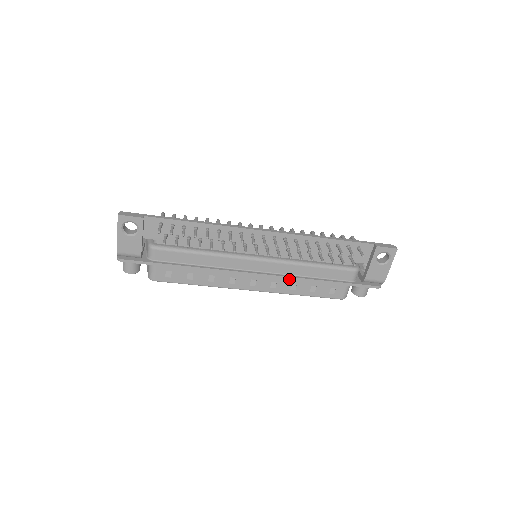
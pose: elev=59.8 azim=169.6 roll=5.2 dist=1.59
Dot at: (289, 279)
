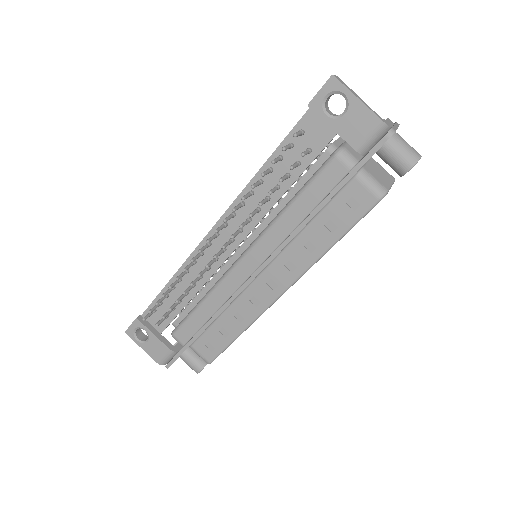
Dot at: (286, 245)
